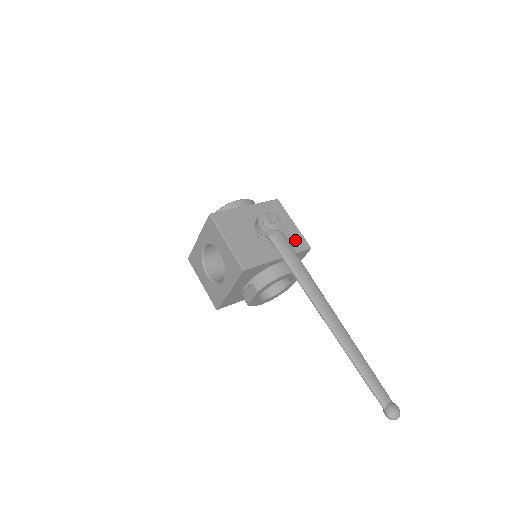
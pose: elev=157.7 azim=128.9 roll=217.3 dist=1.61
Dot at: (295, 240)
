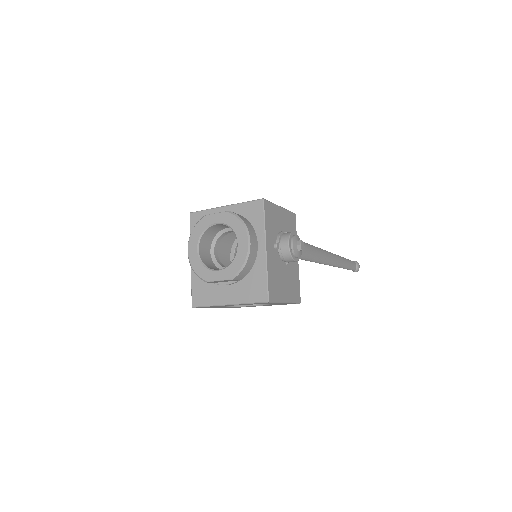
Dot at: (291, 224)
